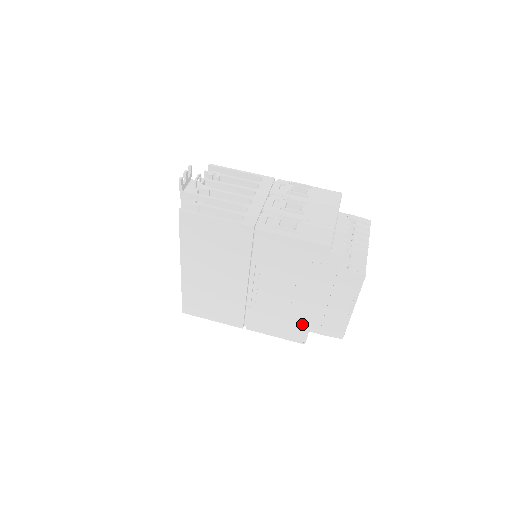
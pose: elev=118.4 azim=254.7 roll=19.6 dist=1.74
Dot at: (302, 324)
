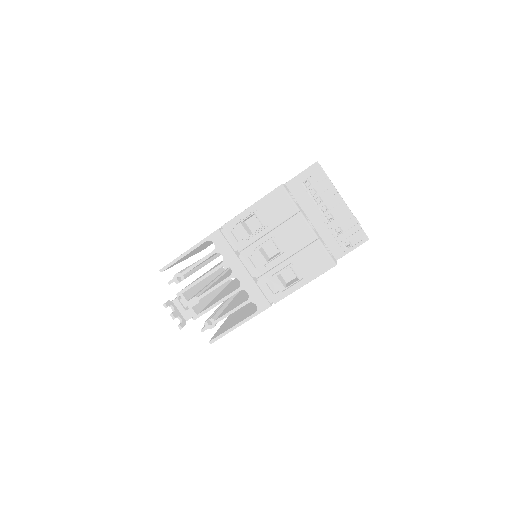
Dot at: occluded
